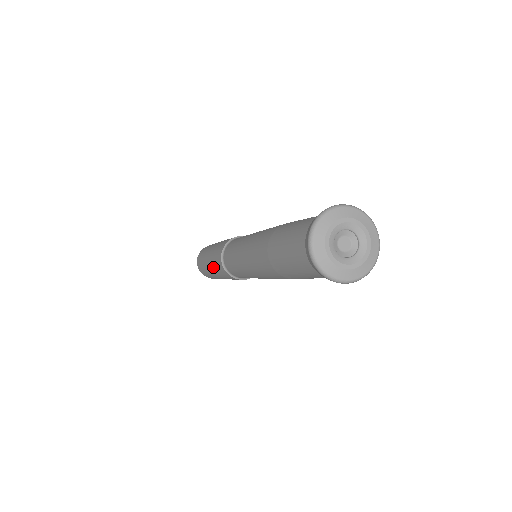
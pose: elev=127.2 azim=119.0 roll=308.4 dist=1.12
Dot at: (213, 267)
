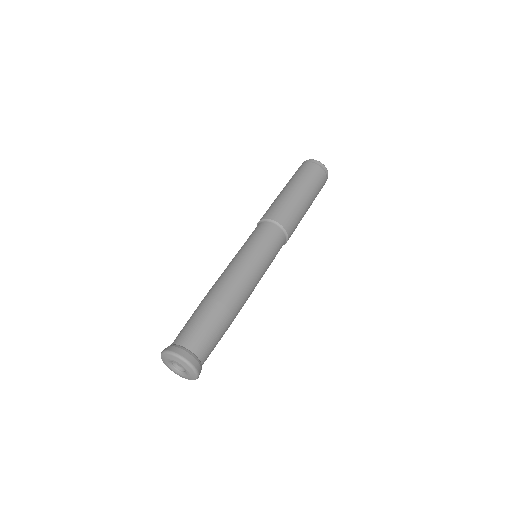
Dot at: occluded
